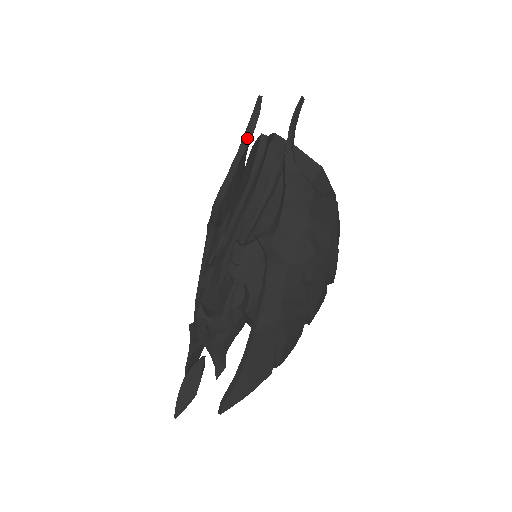
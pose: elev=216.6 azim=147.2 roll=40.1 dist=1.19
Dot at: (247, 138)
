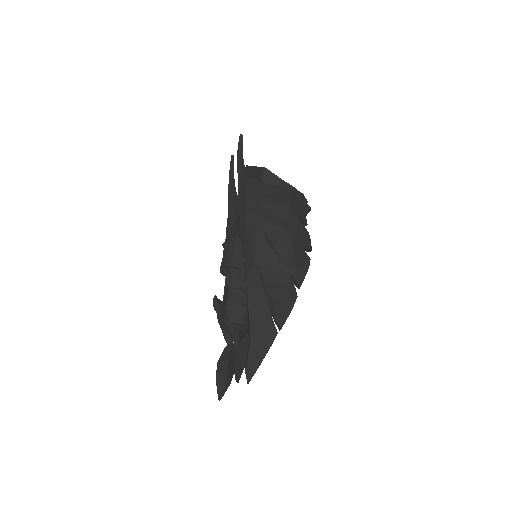
Dot at: (231, 183)
